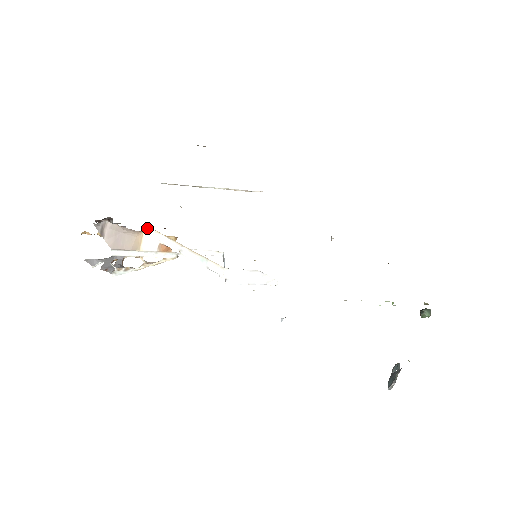
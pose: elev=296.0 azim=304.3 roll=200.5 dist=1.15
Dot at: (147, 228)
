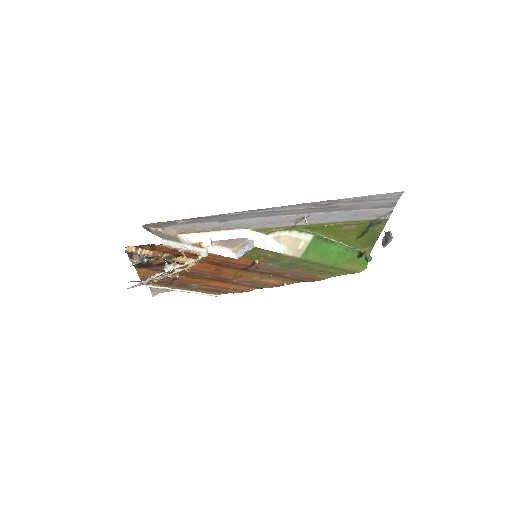
Dot at: (178, 236)
